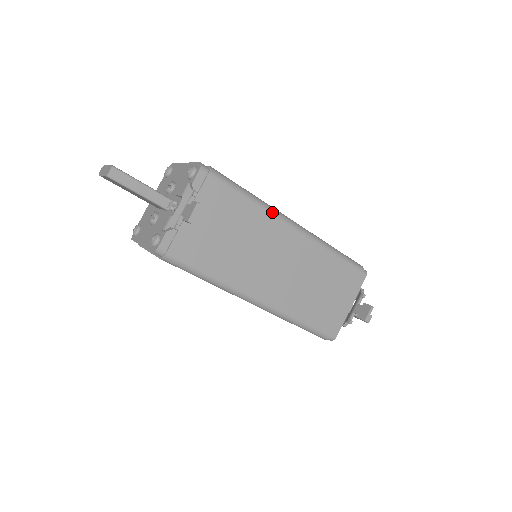
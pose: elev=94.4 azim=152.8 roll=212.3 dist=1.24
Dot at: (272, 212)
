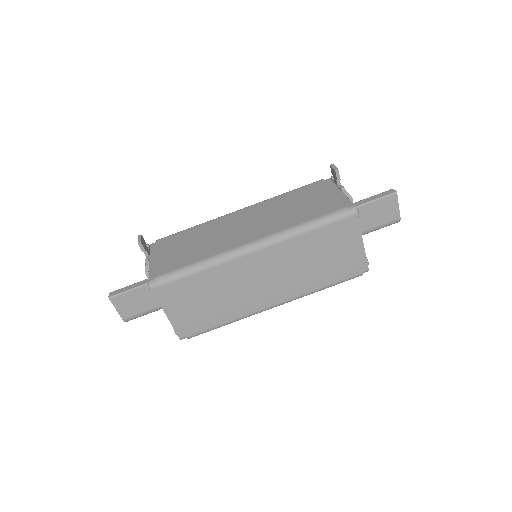
Dot at: (214, 219)
